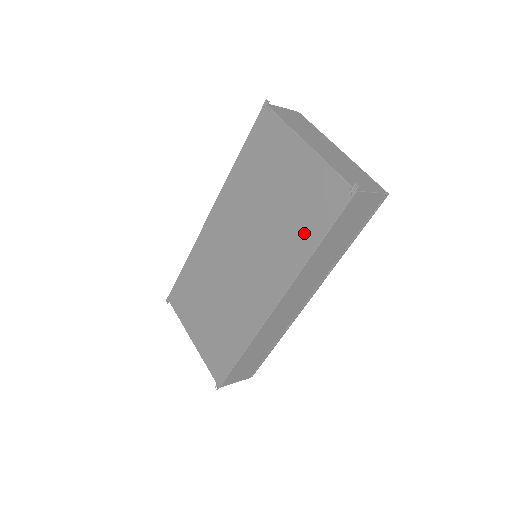
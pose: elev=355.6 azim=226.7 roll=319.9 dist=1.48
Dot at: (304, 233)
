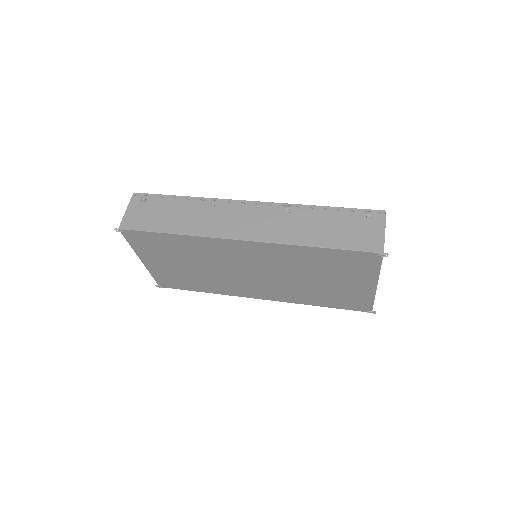
Dot at: (320, 300)
